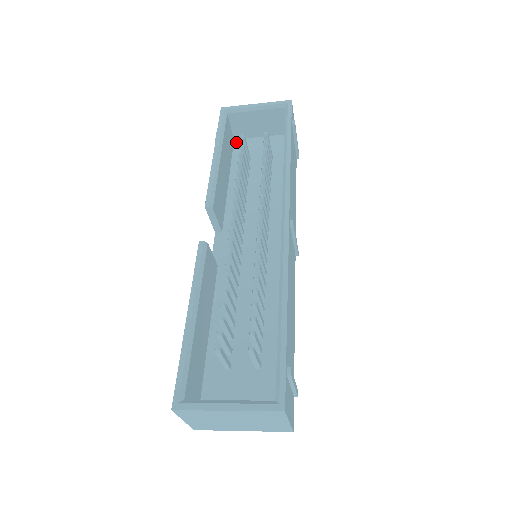
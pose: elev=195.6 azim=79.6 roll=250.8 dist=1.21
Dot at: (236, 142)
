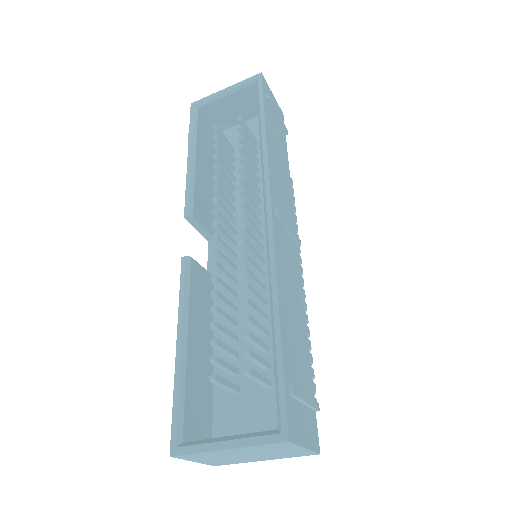
Dot at: occluded
